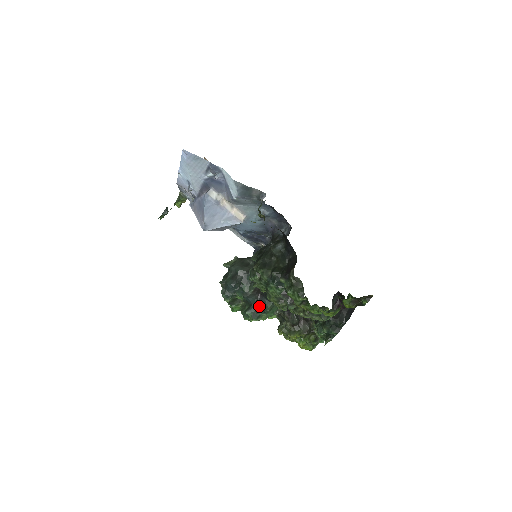
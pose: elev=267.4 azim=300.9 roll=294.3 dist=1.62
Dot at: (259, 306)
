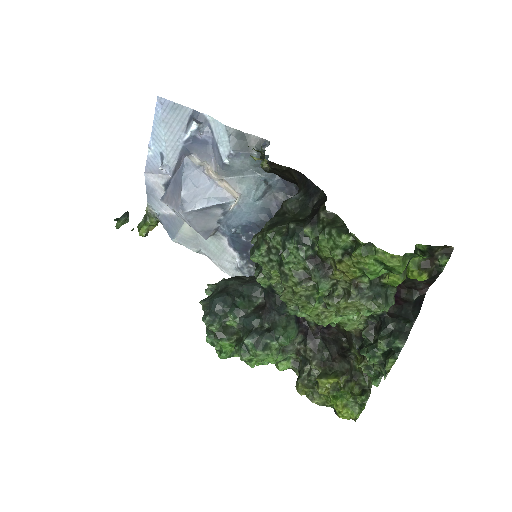
Dot at: (265, 329)
